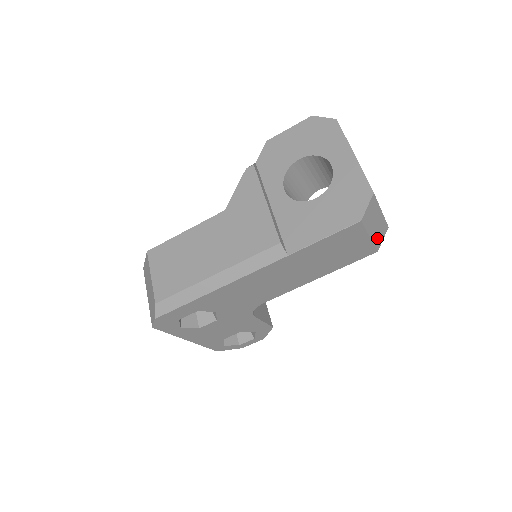
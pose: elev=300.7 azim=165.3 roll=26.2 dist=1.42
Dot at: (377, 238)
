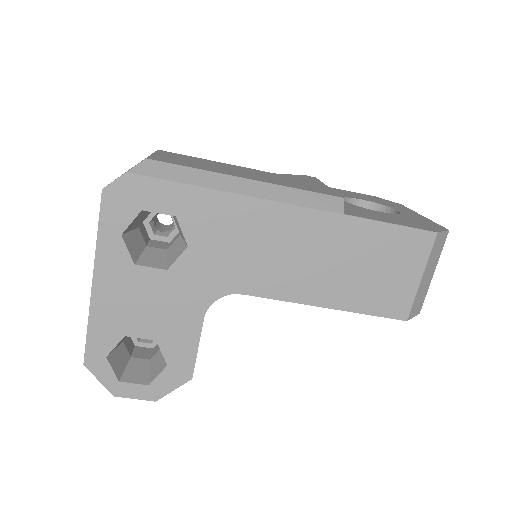
Dot at: (417, 299)
